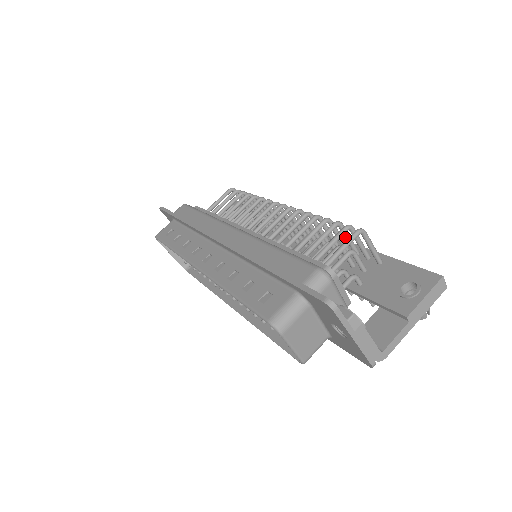
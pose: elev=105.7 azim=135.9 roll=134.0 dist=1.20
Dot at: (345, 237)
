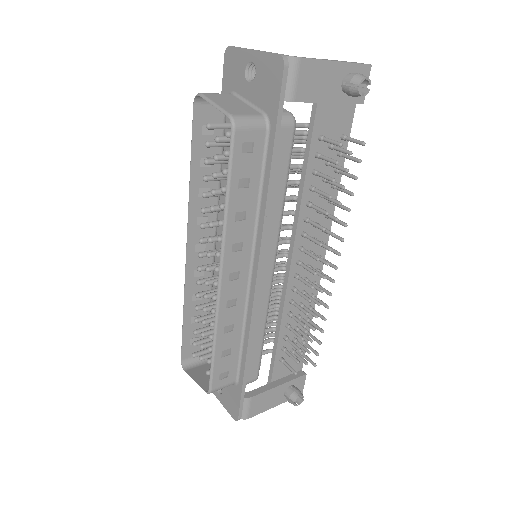
Dot at: occluded
